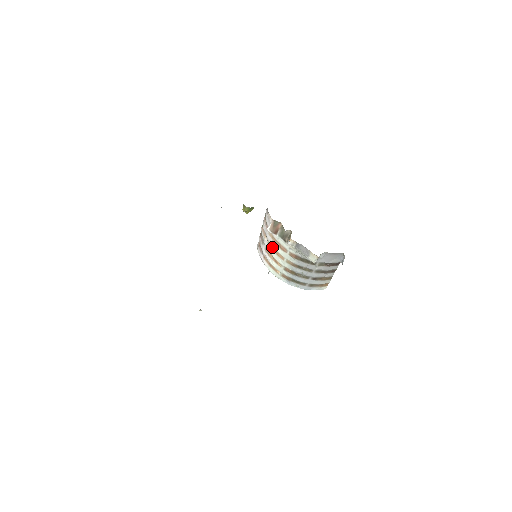
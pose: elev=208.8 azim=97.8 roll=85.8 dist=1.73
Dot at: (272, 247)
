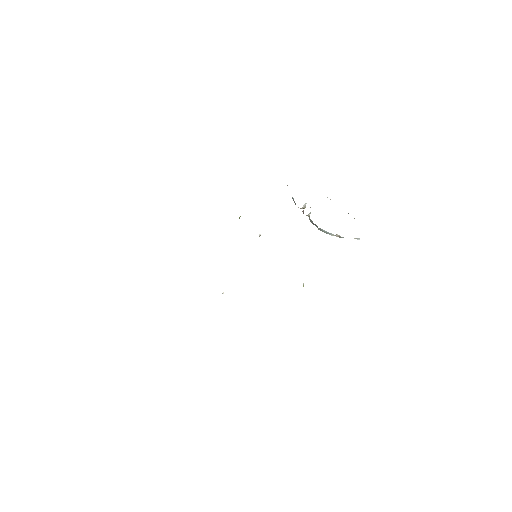
Dot at: occluded
